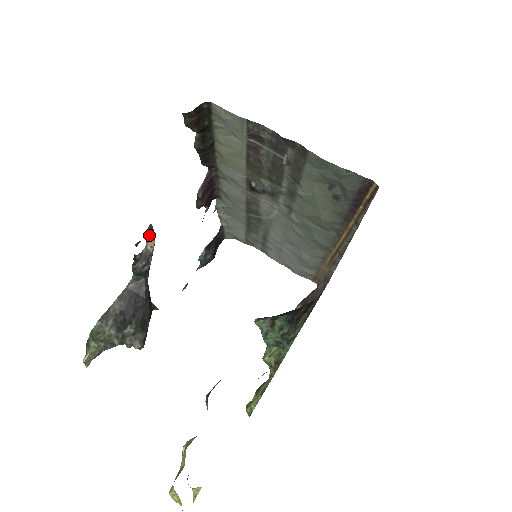
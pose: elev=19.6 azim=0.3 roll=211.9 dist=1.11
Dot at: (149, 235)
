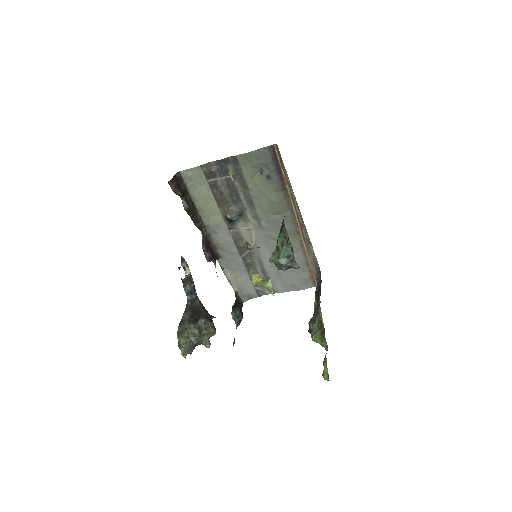
Dot at: (184, 264)
